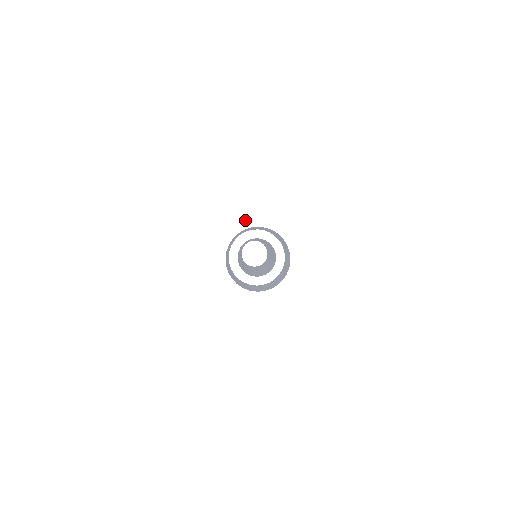
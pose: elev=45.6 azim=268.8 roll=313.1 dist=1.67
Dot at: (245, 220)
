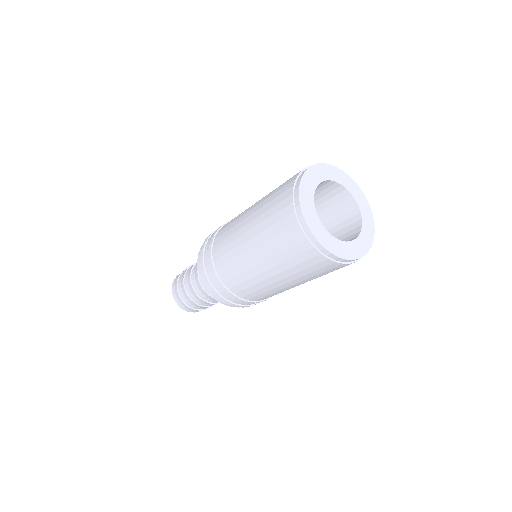
Dot at: (326, 172)
